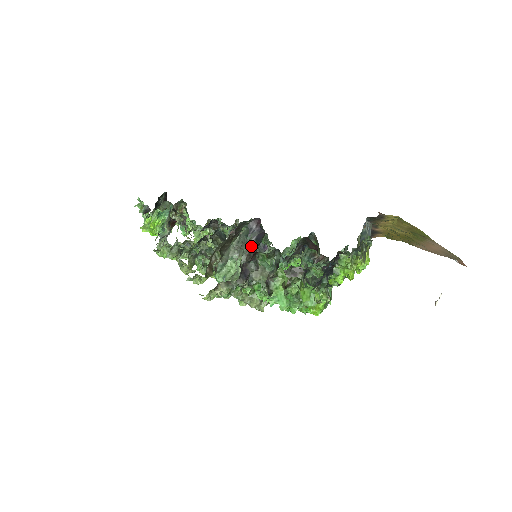
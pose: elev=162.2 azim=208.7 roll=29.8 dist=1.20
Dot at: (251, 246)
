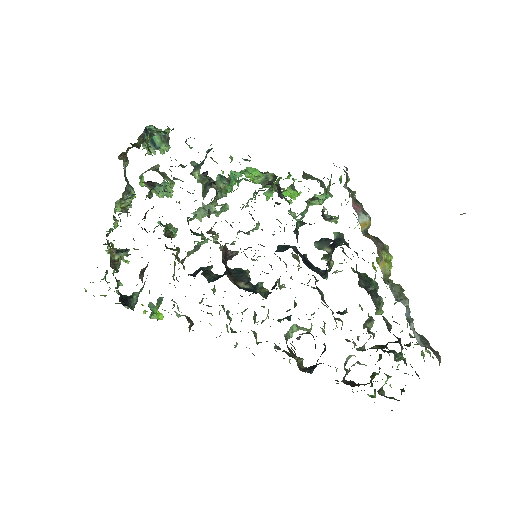
Dot at: occluded
